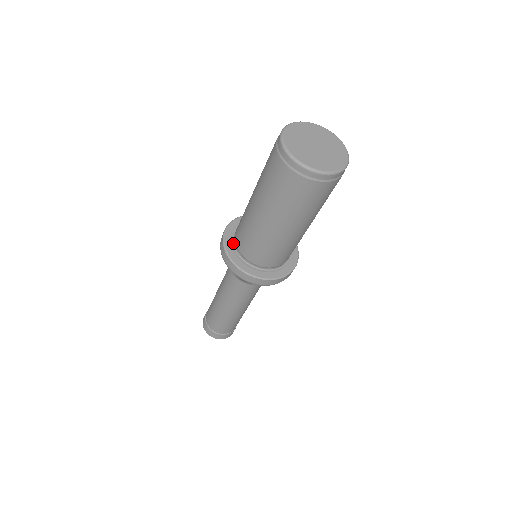
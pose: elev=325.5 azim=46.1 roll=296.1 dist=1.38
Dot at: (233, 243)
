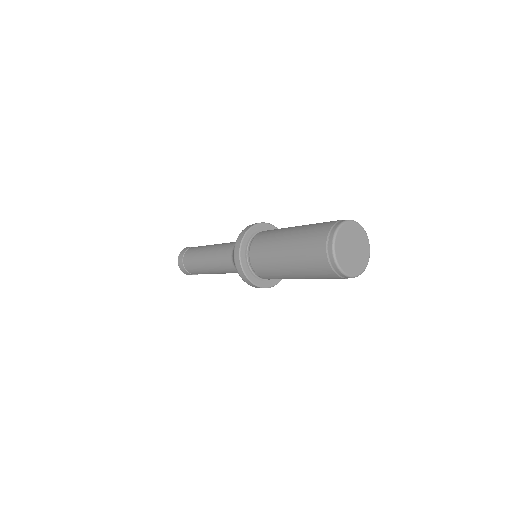
Dot at: (250, 268)
